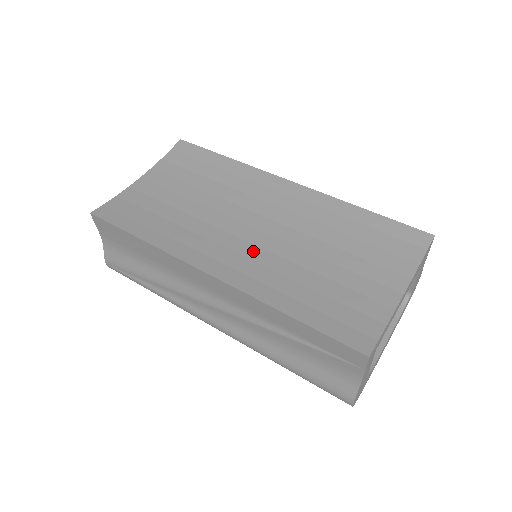
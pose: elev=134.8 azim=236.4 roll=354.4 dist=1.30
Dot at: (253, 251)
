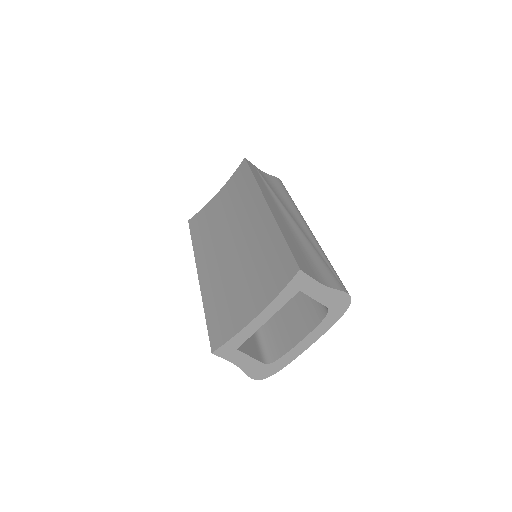
Dot at: (223, 260)
